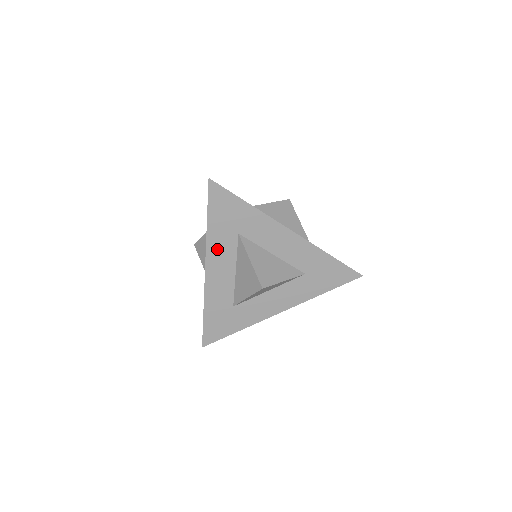
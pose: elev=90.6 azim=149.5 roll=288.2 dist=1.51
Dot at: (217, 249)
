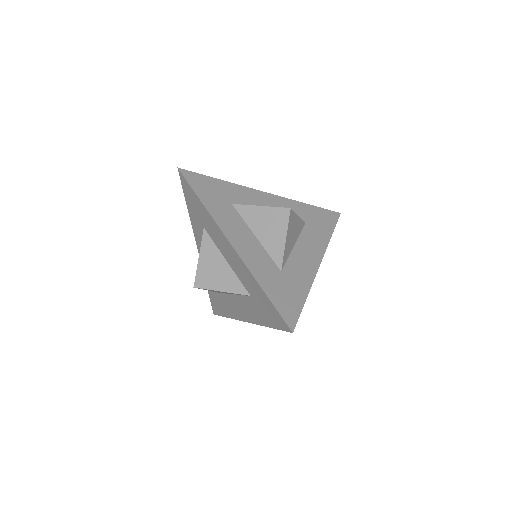
Dot at: occluded
